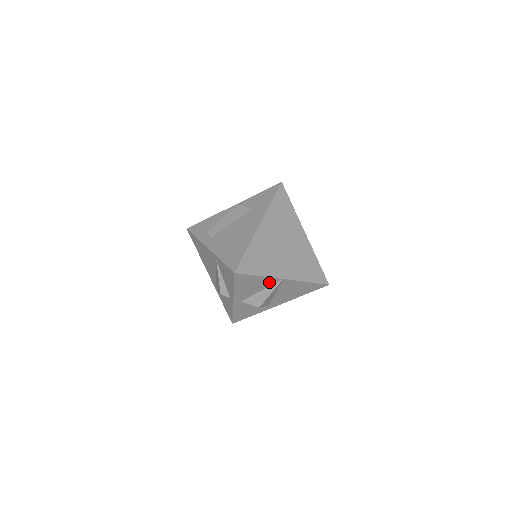
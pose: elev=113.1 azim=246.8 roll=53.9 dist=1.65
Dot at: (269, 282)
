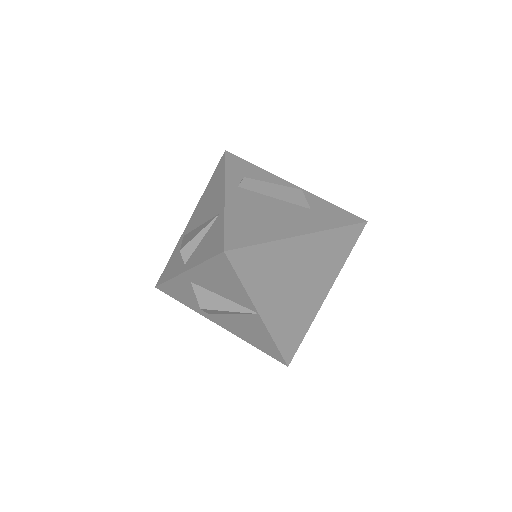
Dot at: (242, 300)
